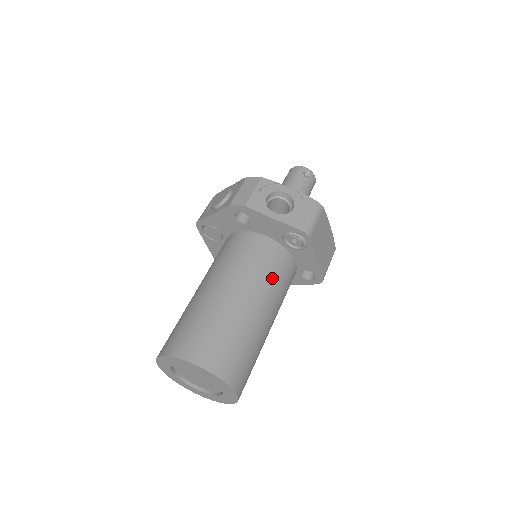
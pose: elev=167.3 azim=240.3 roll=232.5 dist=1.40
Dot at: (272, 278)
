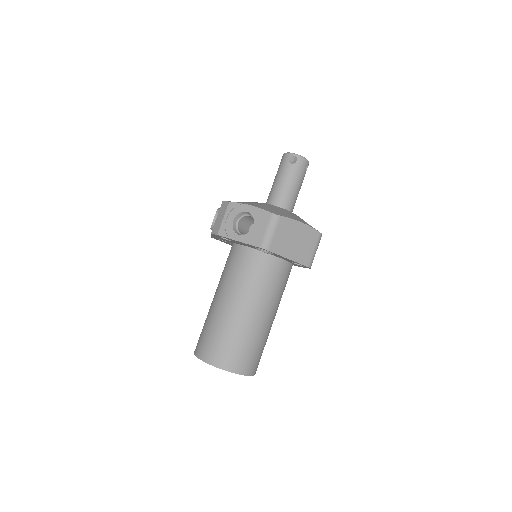
Dot at: (256, 283)
